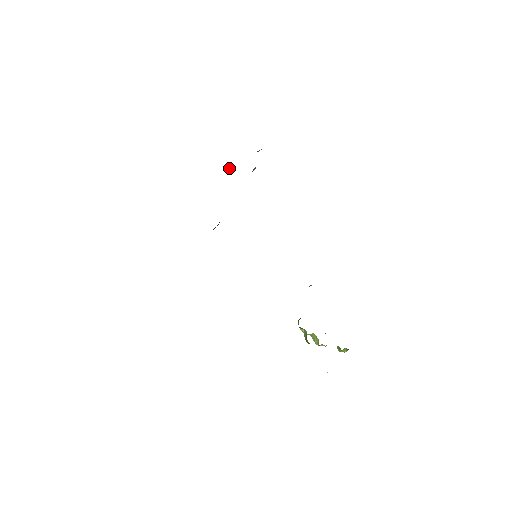
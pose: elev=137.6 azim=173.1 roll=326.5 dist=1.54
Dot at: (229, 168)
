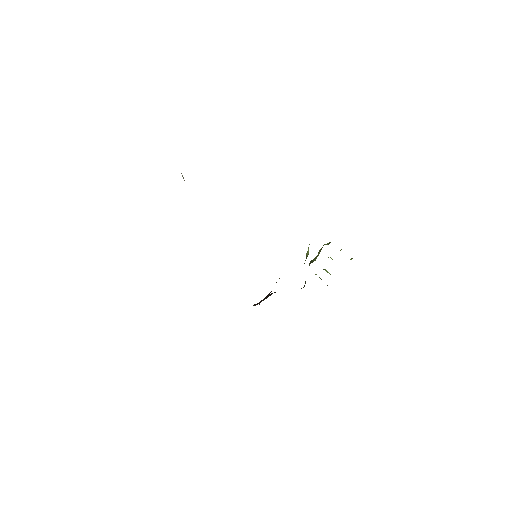
Dot at: (182, 176)
